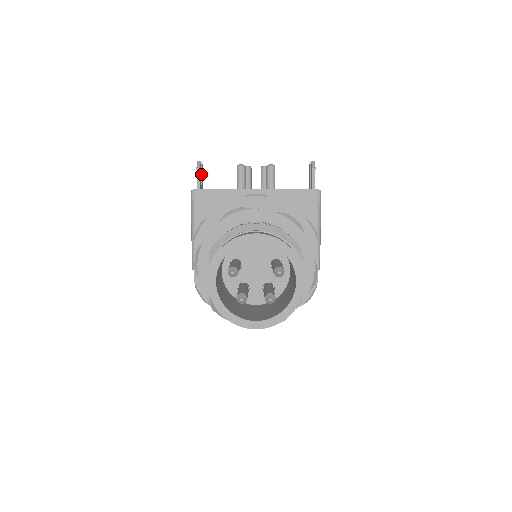
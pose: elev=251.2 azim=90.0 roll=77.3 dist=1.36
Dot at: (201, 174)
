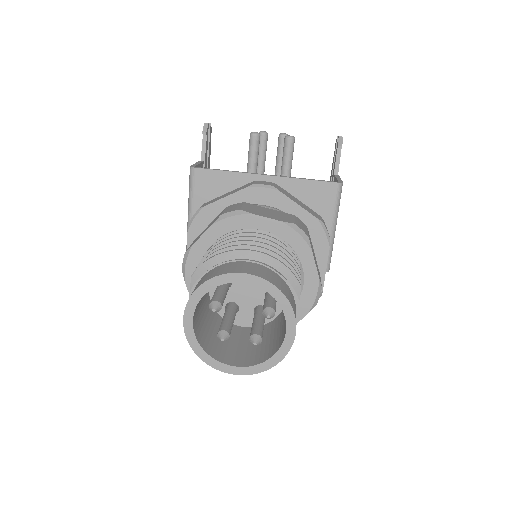
Dot at: (208, 137)
